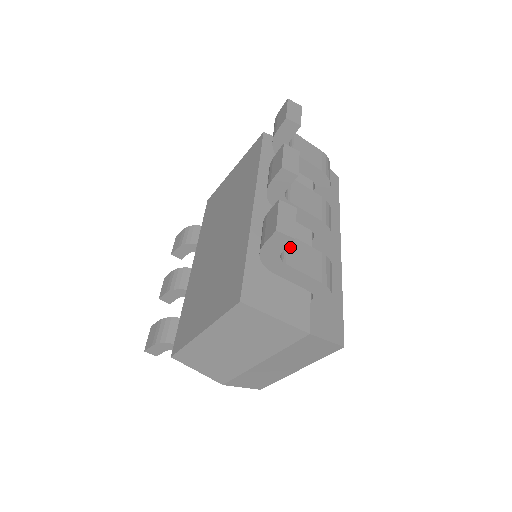
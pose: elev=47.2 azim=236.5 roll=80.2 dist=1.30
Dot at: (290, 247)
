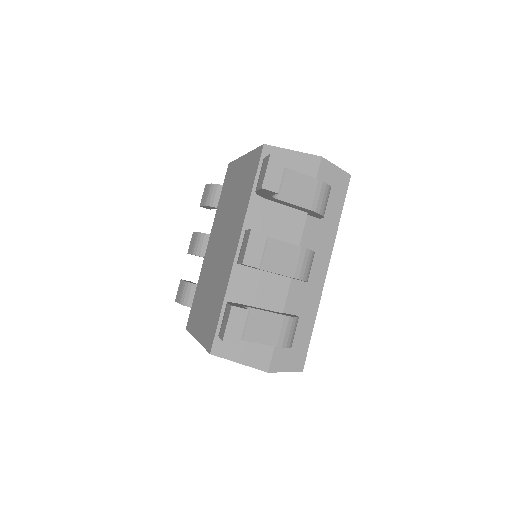
Dot at: (250, 321)
